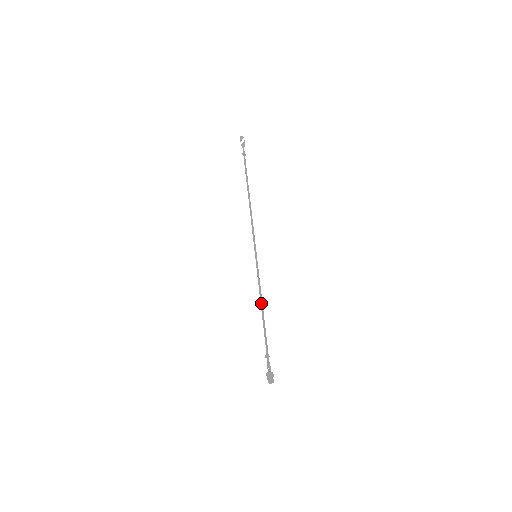
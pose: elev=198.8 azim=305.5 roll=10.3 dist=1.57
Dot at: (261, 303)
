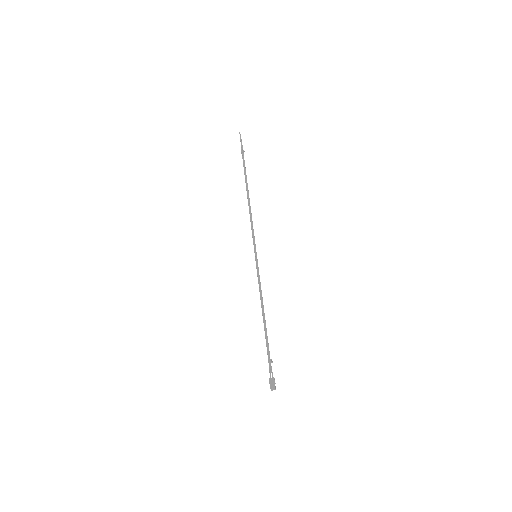
Dot at: (263, 305)
